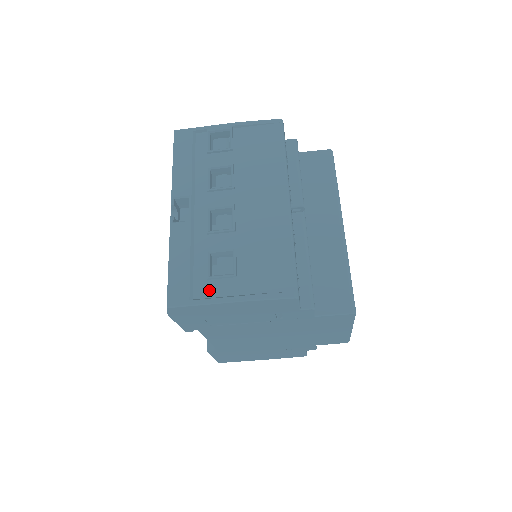
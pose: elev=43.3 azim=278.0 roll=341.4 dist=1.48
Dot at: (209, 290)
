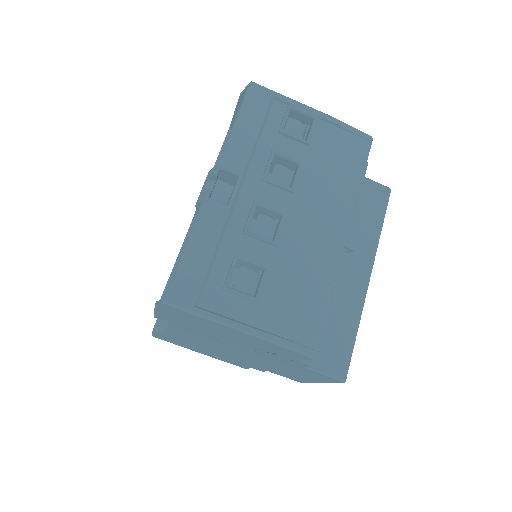
Dot at: (221, 303)
